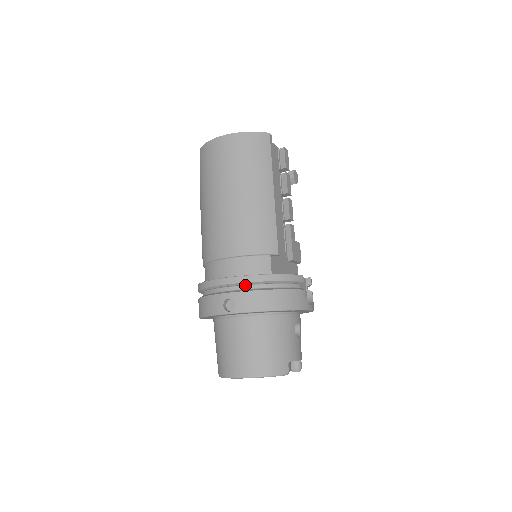
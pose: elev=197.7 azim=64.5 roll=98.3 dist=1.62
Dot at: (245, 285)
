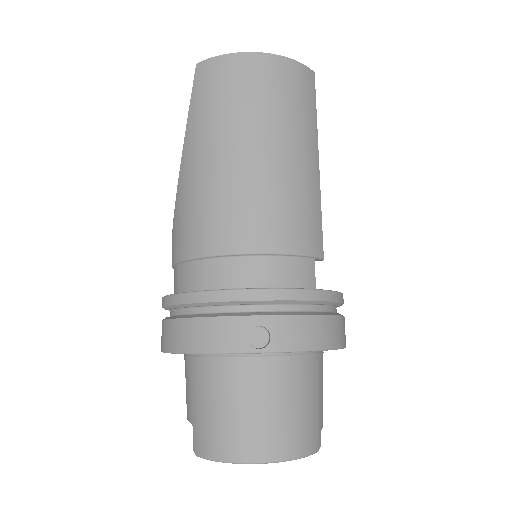
Dot at: (284, 304)
